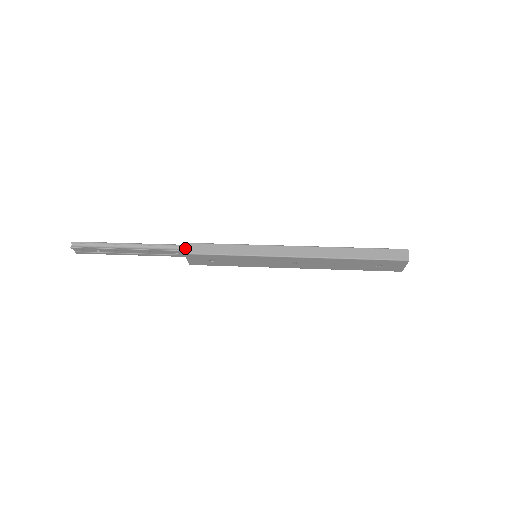
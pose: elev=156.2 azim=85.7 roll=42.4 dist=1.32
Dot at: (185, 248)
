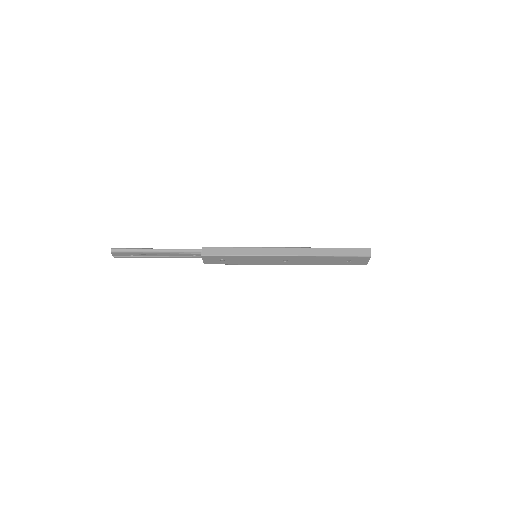
Dot at: (202, 251)
